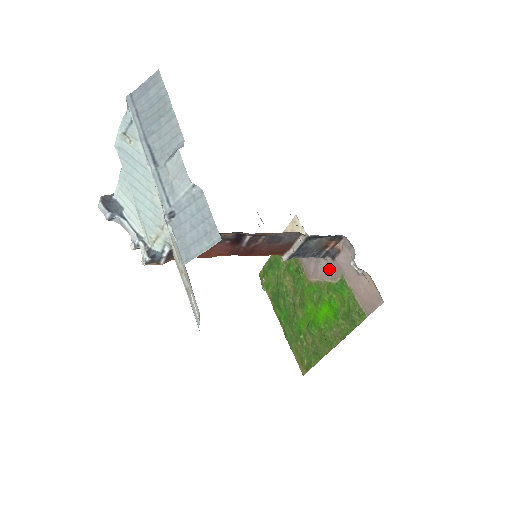
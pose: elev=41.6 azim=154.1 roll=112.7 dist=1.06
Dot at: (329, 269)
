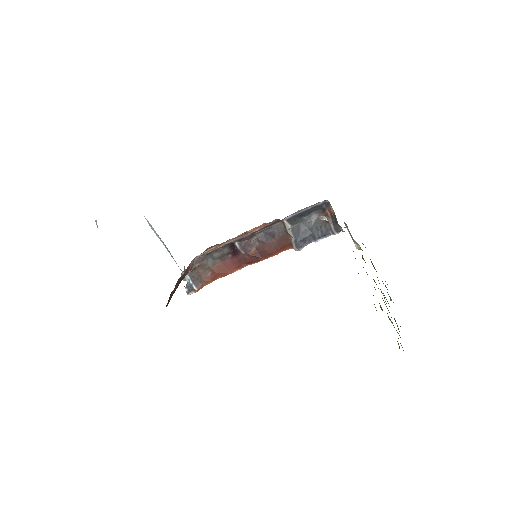
Dot at: occluded
